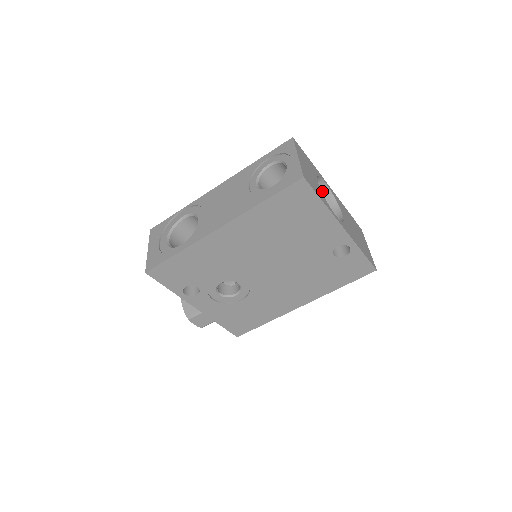
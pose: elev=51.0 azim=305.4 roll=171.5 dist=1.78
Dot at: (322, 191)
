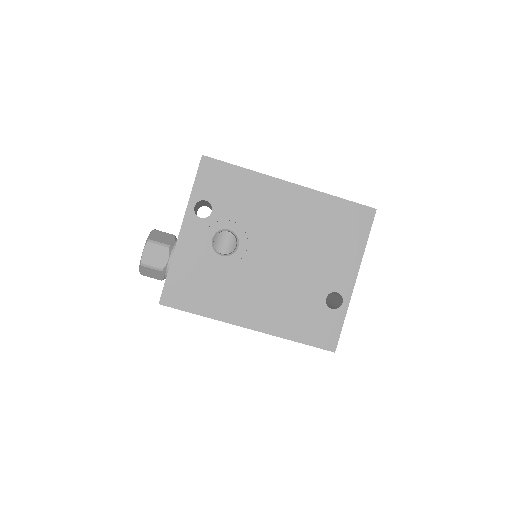
Dot at: occluded
